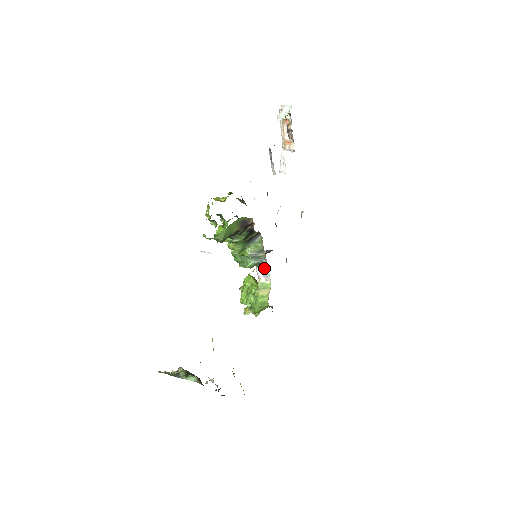
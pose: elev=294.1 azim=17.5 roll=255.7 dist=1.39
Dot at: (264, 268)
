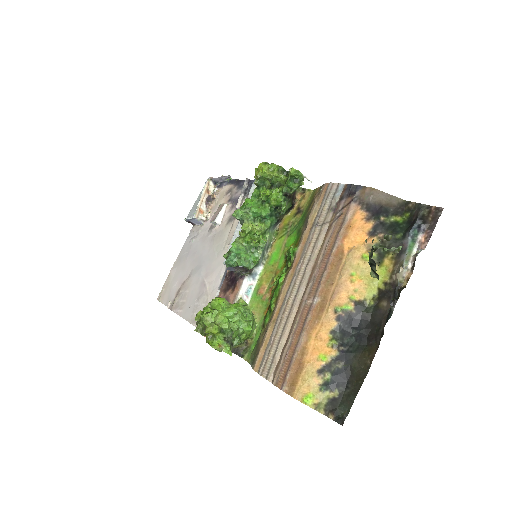
Dot at: (252, 279)
